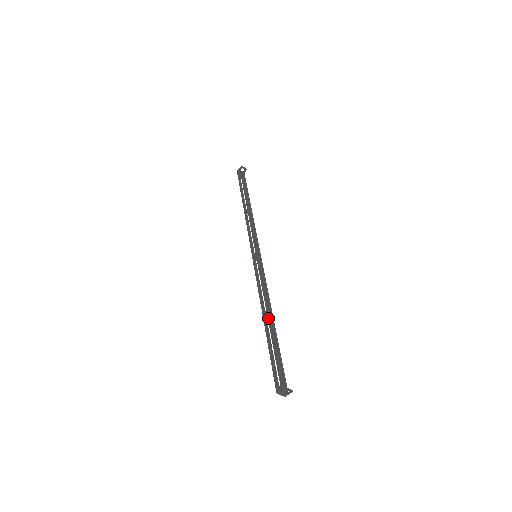
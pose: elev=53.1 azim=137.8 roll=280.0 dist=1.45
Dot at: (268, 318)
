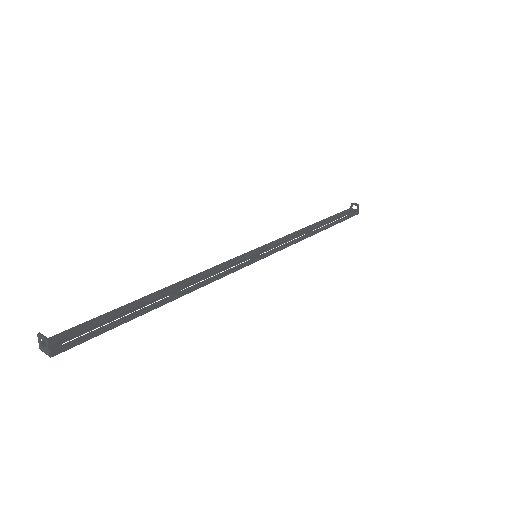
Dot at: (174, 296)
